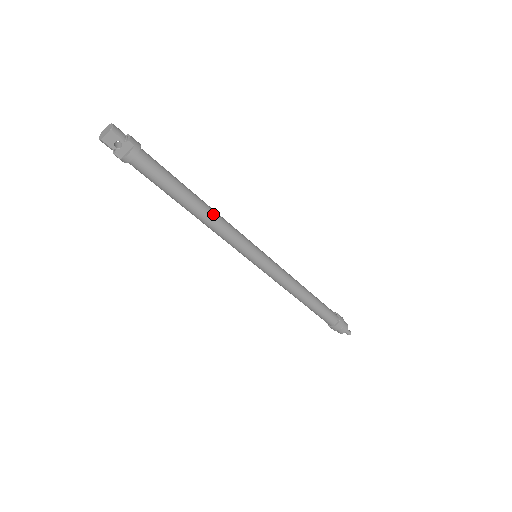
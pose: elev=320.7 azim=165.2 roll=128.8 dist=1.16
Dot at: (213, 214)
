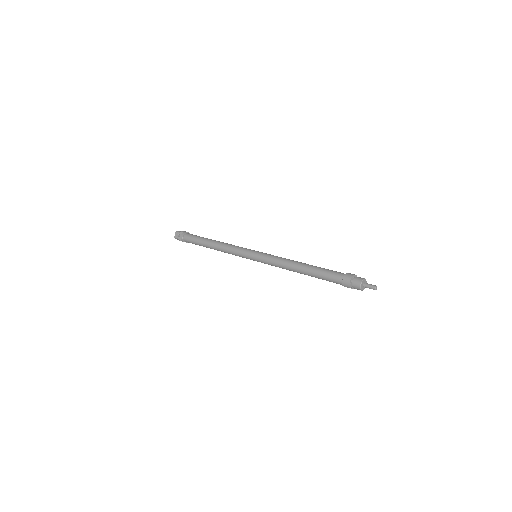
Dot at: (221, 243)
